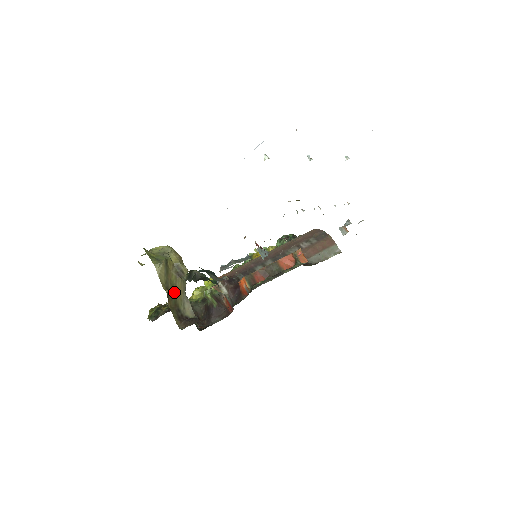
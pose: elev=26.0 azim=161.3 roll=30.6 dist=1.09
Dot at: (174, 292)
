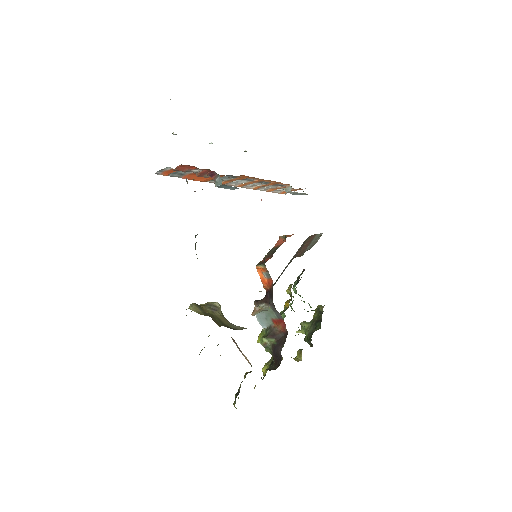
Dot at: (217, 319)
